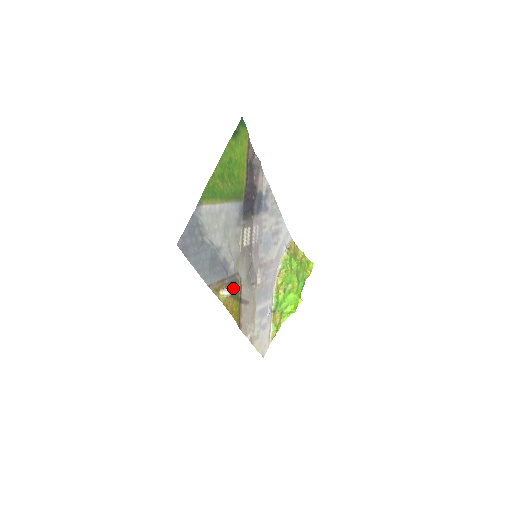
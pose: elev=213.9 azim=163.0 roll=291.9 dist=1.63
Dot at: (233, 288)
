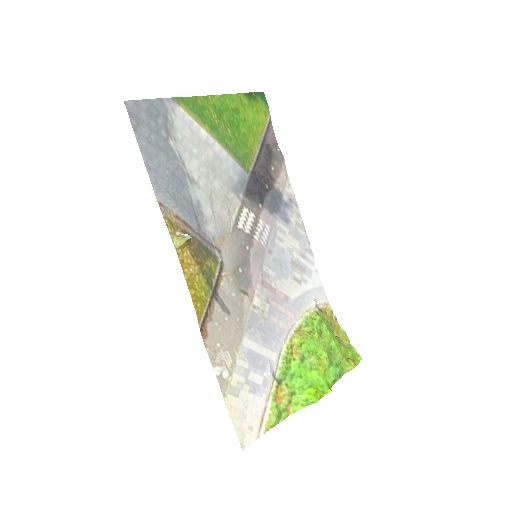
Dot at: (203, 256)
